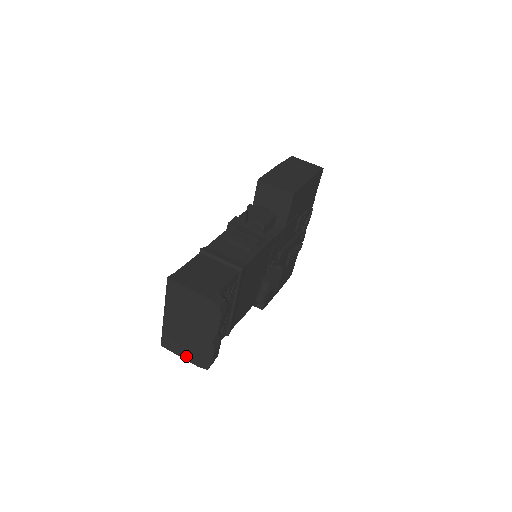
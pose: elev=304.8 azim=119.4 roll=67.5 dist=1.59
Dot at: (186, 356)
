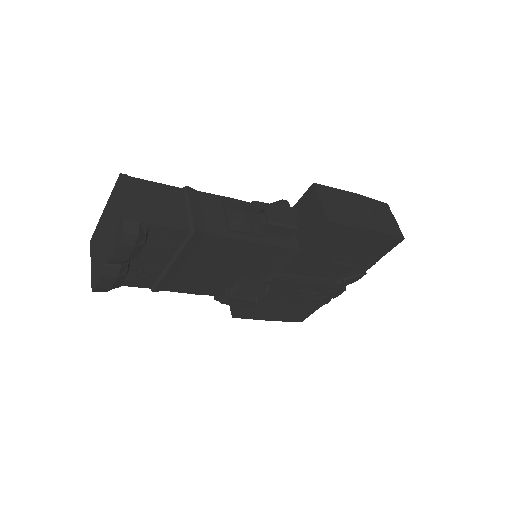
Dot at: (92, 265)
